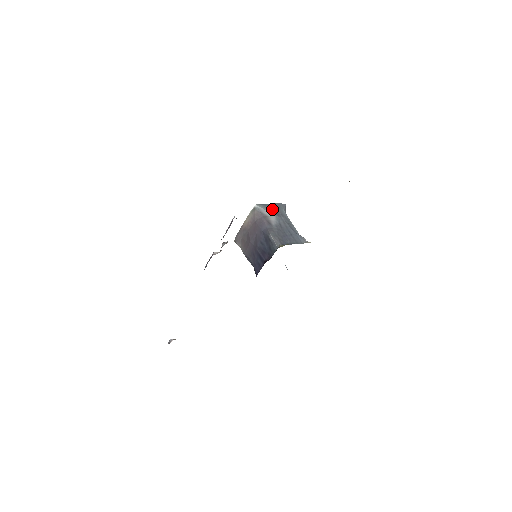
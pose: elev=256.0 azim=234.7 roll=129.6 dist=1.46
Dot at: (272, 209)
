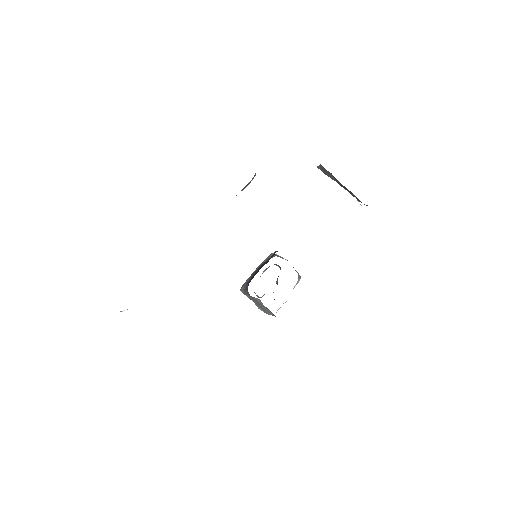
Dot at: occluded
